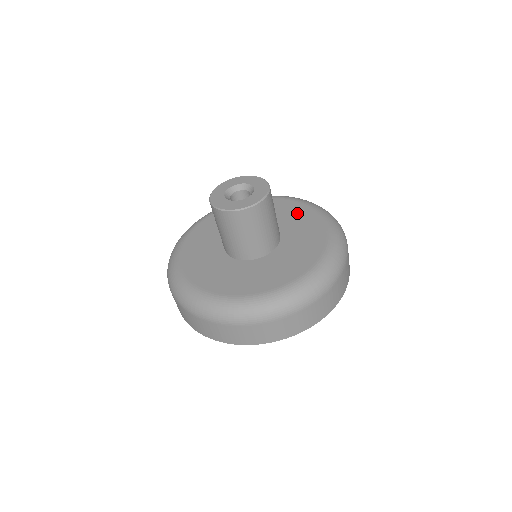
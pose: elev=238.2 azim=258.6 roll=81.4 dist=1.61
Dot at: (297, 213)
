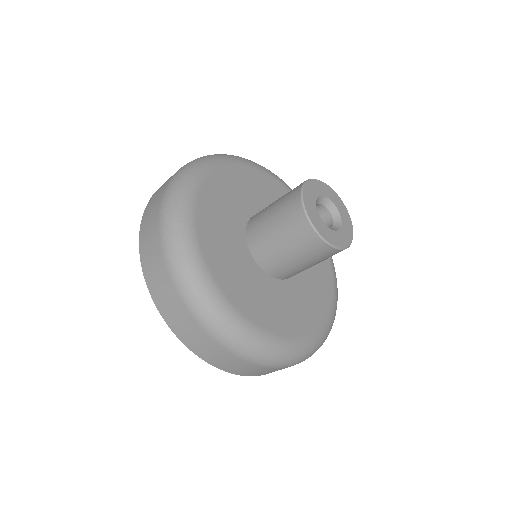
Dot at: occluded
